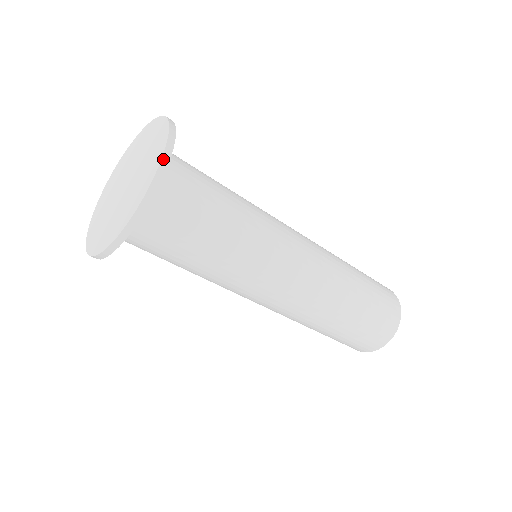
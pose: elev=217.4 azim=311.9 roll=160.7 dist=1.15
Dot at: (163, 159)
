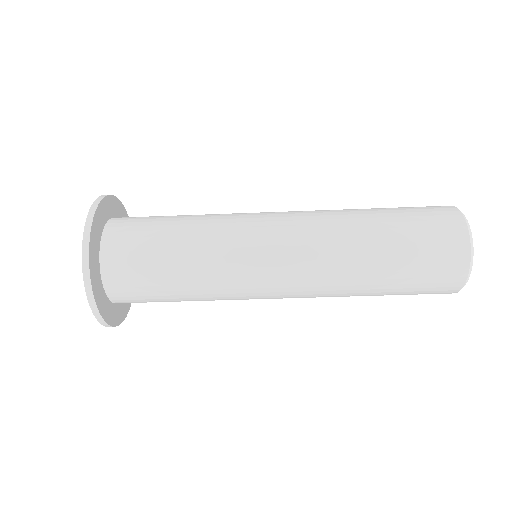
Dot at: (89, 299)
